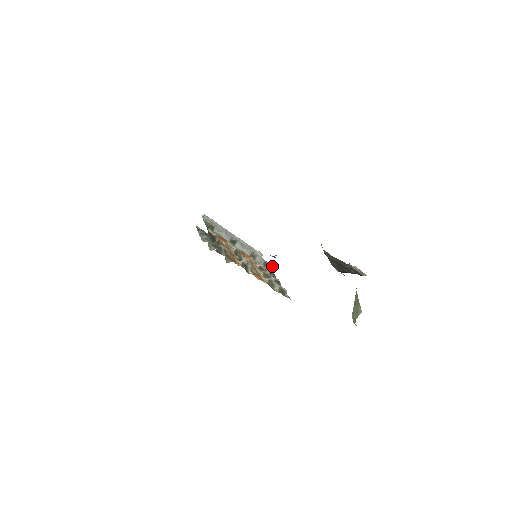
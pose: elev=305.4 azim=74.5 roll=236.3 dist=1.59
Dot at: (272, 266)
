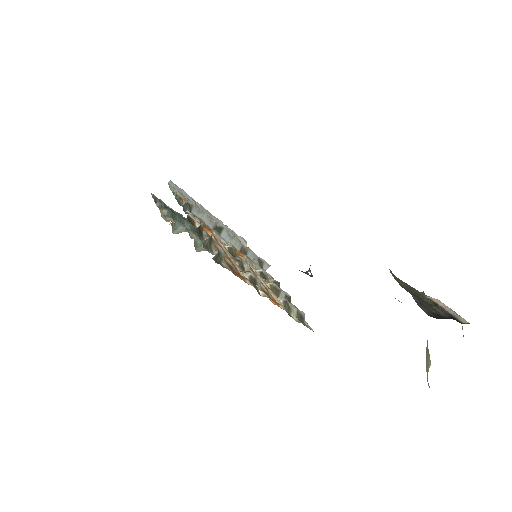
Dot at: (267, 264)
